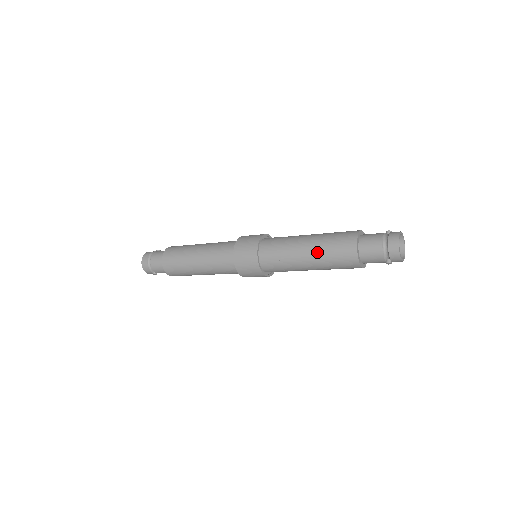
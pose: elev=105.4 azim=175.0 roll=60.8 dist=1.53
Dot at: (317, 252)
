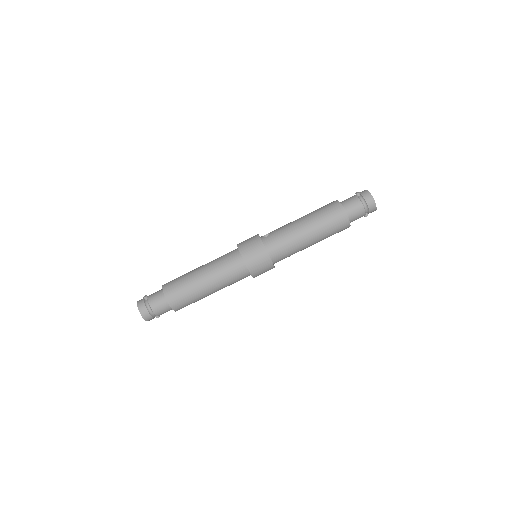
Dot at: (319, 235)
